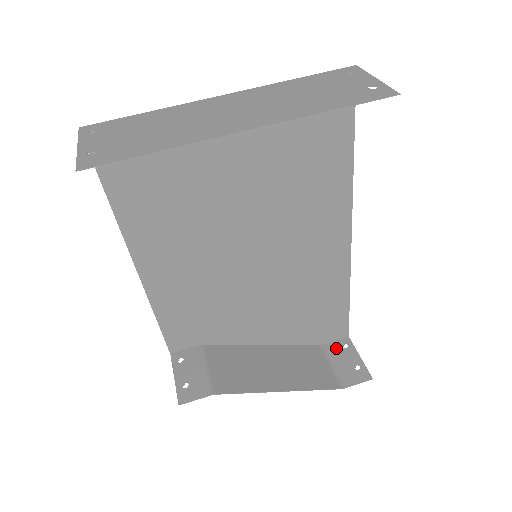
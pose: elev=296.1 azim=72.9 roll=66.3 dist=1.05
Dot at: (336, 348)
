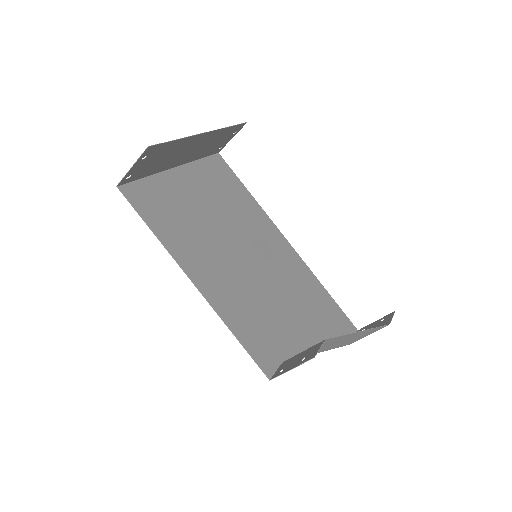
Dot at: occluded
